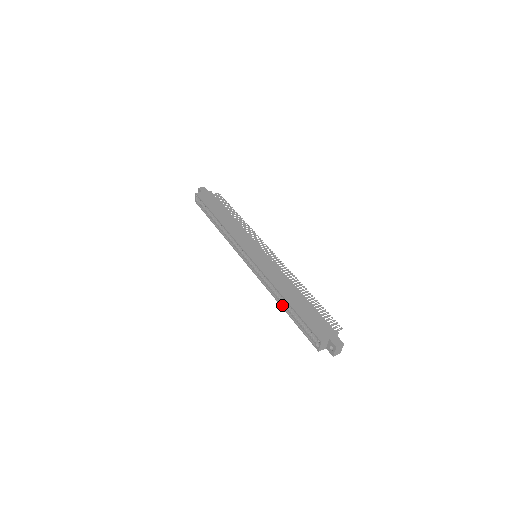
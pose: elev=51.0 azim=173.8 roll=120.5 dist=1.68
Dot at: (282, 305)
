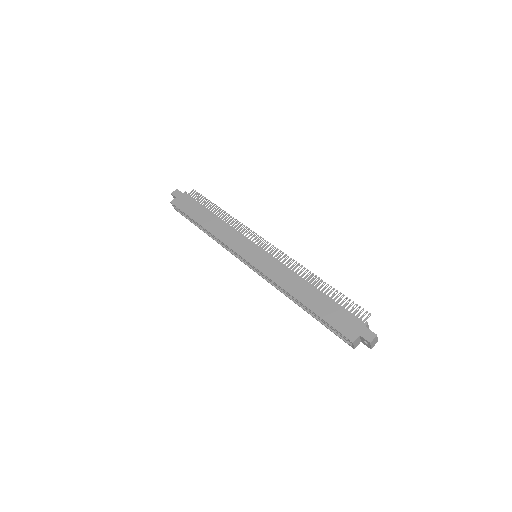
Dot at: (301, 306)
